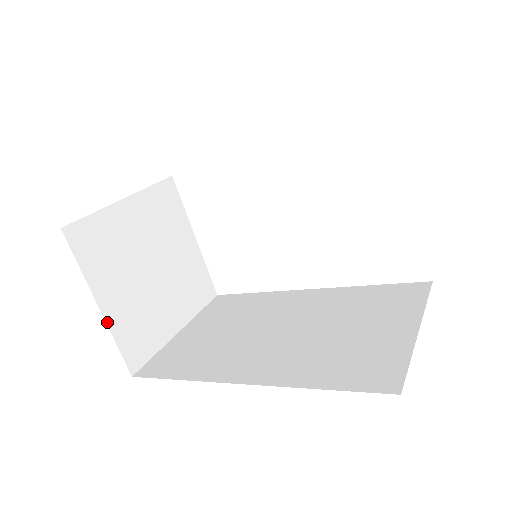
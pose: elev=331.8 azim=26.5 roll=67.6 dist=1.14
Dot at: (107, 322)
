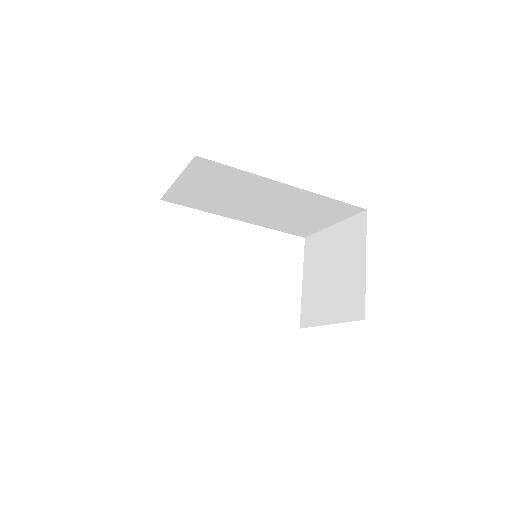
Dot at: occluded
